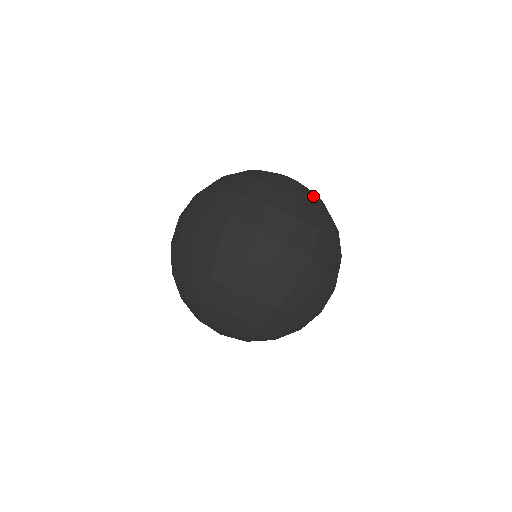
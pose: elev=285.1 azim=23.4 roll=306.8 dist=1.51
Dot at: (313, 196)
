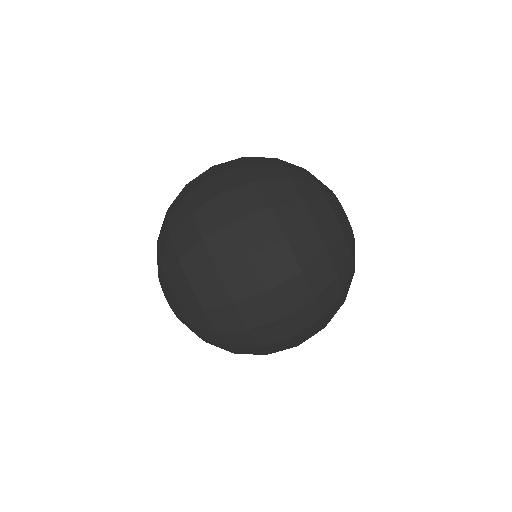
Dot at: (345, 256)
